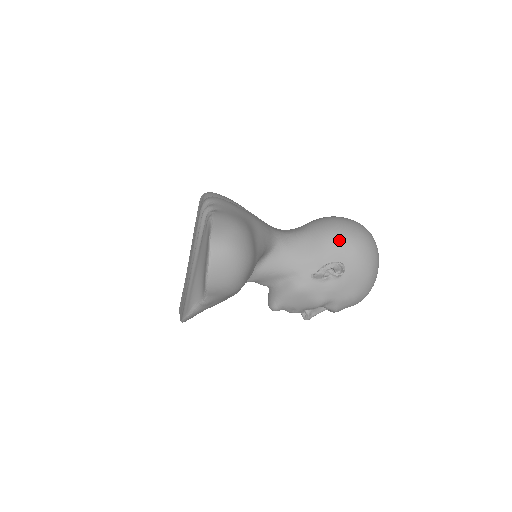
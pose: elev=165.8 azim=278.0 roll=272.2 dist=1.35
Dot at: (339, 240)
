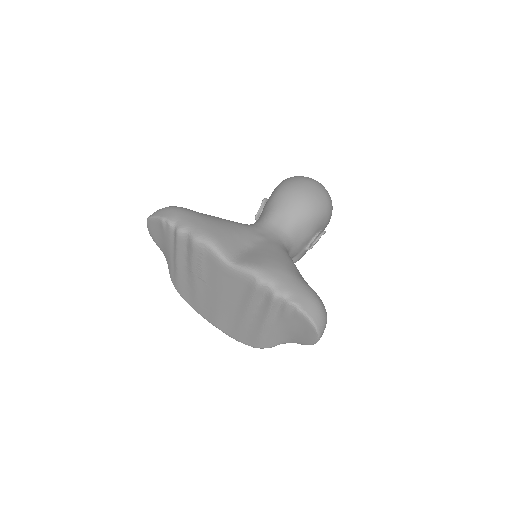
Dot at: (320, 217)
